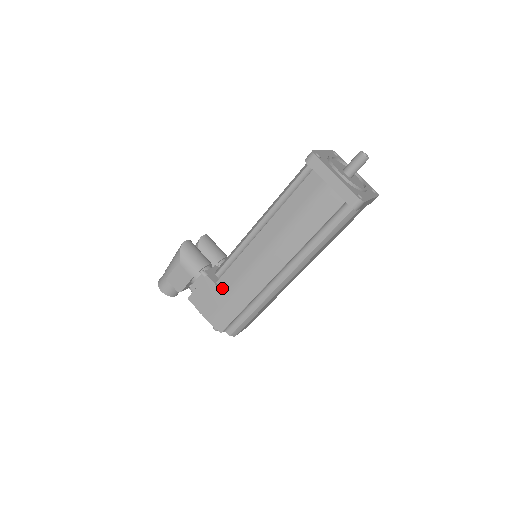
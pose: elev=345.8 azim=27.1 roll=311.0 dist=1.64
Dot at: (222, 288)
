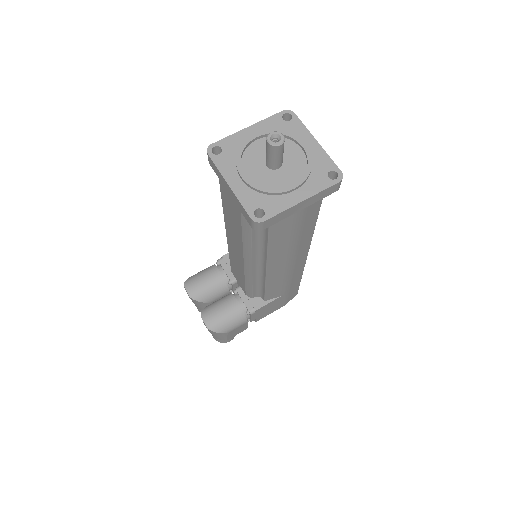
Dot at: (274, 298)
